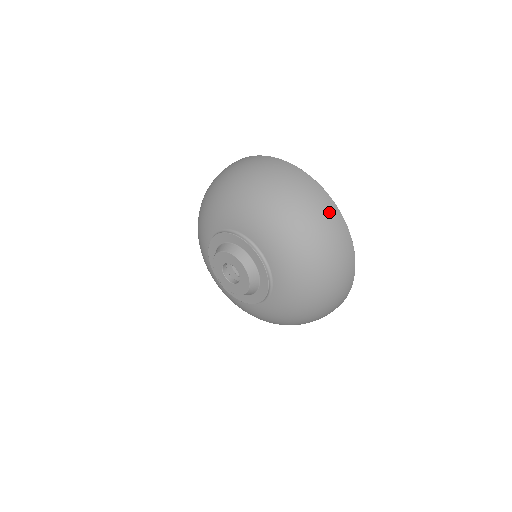
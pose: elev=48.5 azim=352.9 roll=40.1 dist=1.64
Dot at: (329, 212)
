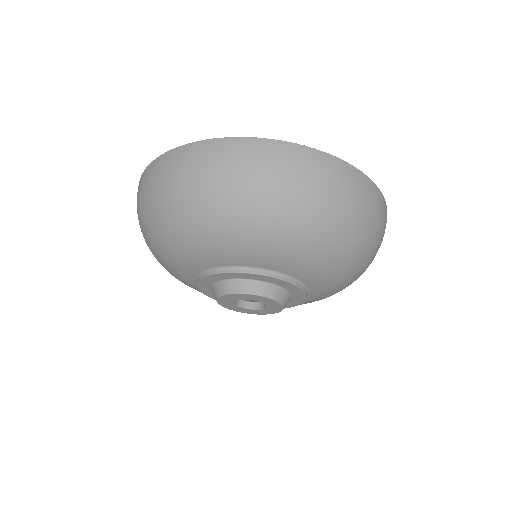
Dot at: (300, 163)
